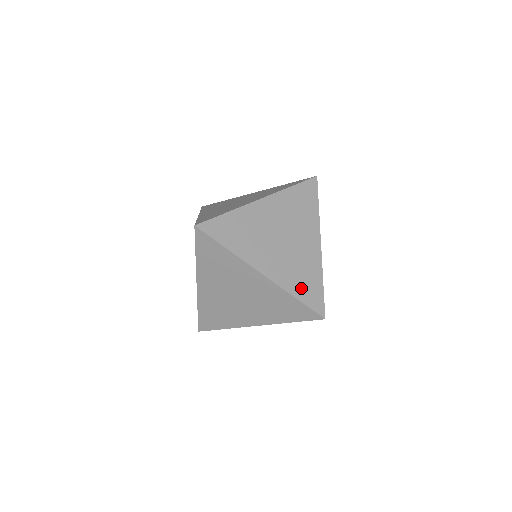
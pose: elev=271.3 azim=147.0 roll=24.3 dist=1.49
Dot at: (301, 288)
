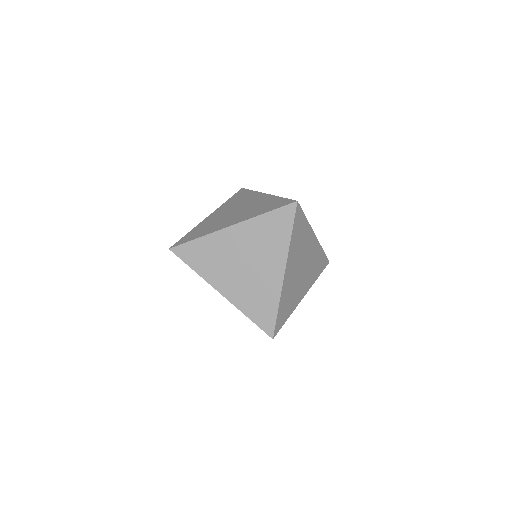
Dot at: (255, 310)
